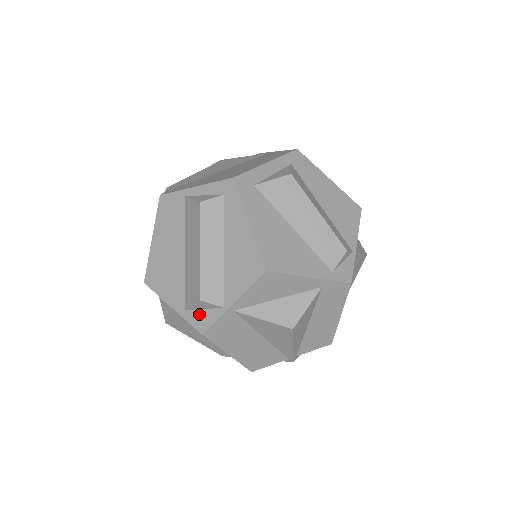
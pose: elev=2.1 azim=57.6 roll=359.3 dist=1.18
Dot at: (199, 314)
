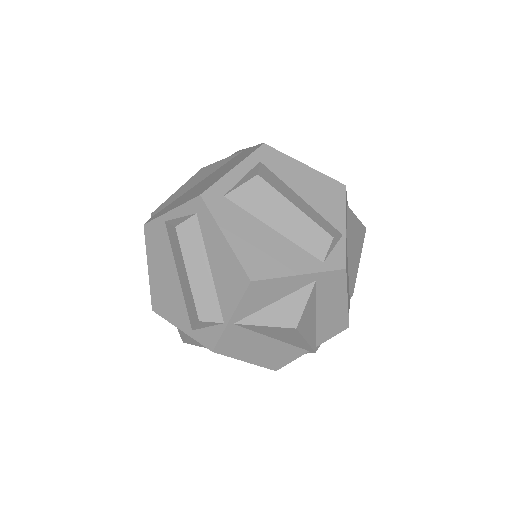
Dot at: (204, 332)
